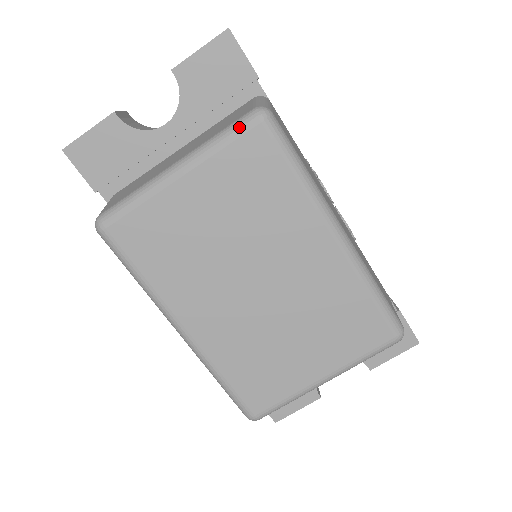
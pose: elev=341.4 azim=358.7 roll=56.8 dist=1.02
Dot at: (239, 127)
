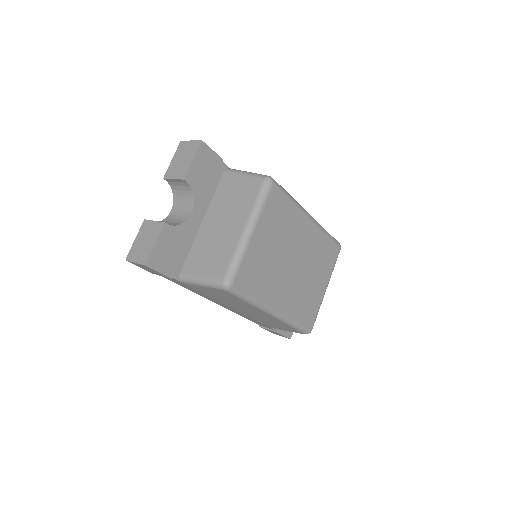
Dot at: (266, 192)
